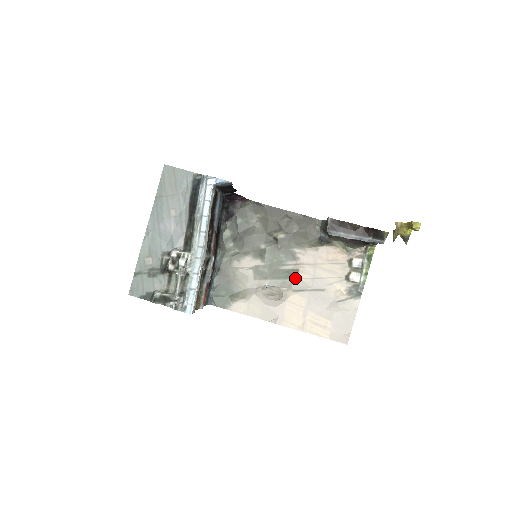
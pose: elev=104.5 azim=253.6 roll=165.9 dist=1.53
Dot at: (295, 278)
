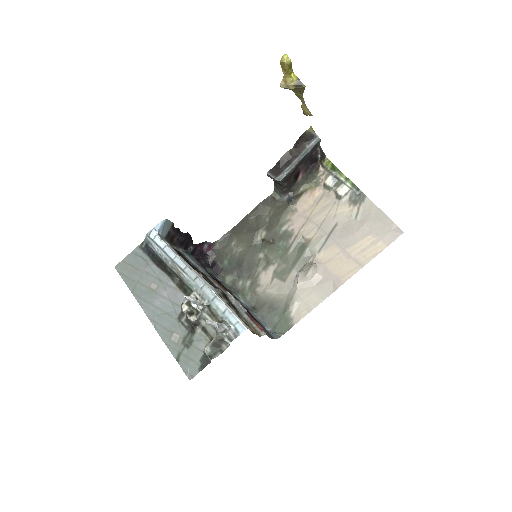
Dot at: (308, 244)
